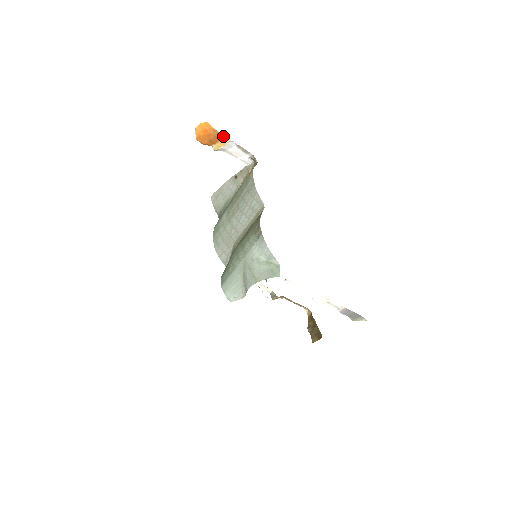
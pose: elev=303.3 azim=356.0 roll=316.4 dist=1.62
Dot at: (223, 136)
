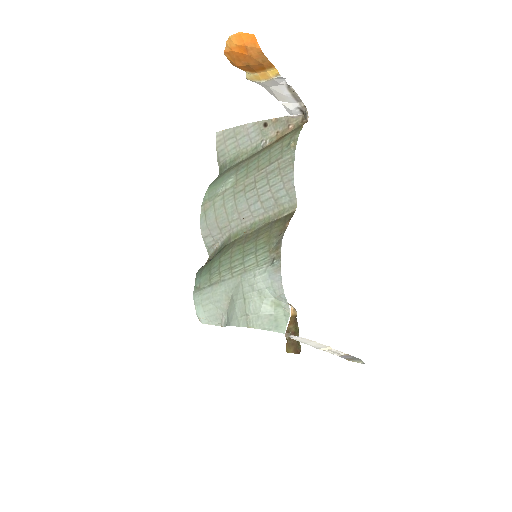
Dot at: (271, 66)
